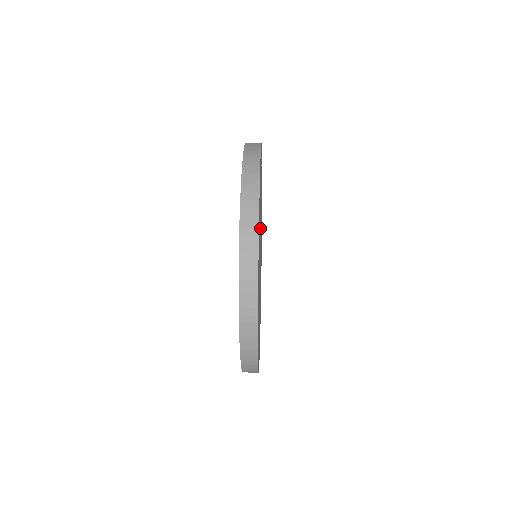
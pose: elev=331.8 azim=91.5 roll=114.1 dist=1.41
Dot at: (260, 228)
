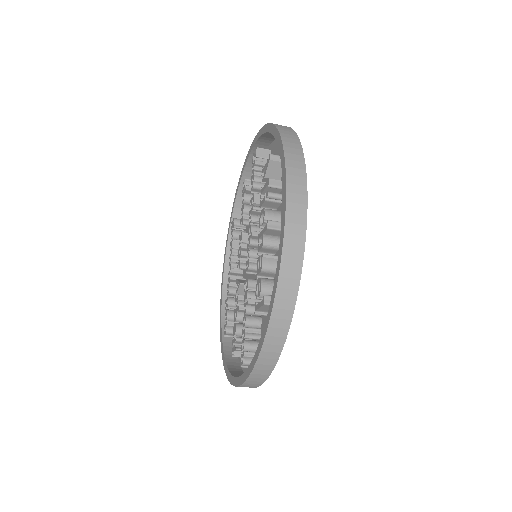
Dot at: occluded
